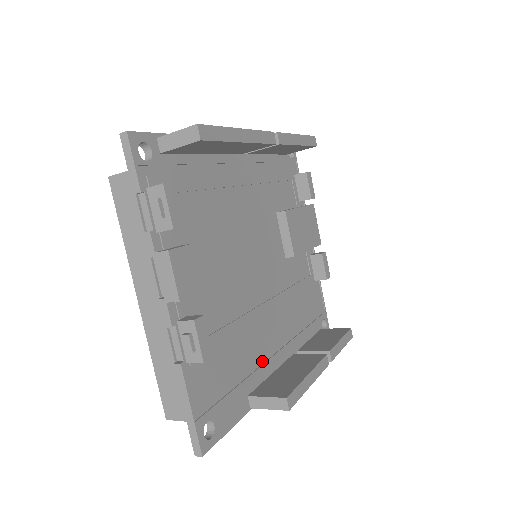
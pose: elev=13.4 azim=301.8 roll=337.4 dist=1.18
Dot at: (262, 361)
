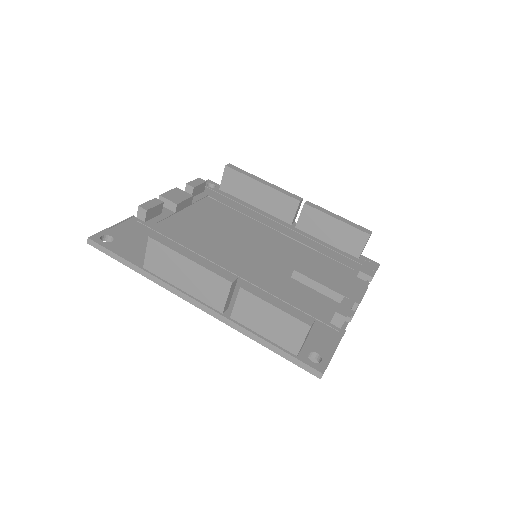
Dot at: occluded
